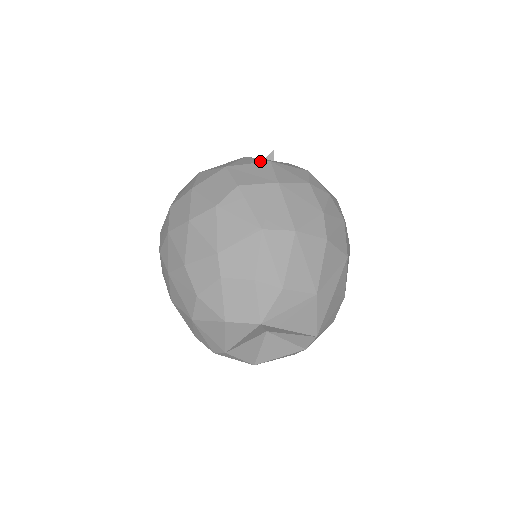
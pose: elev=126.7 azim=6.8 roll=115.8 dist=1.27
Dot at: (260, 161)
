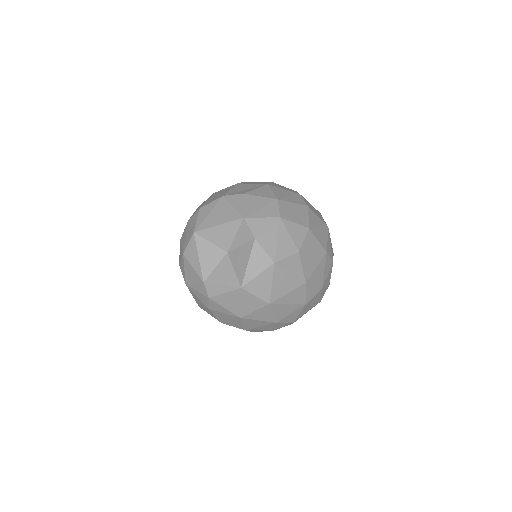
Dot at: occluded
